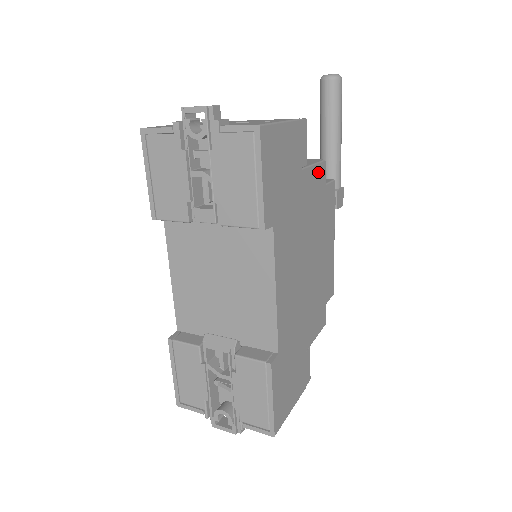
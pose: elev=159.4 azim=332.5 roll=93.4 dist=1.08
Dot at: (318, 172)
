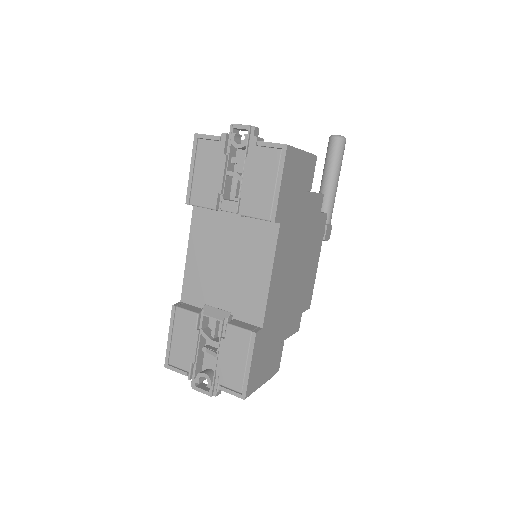
Dot at: (317, 200)
